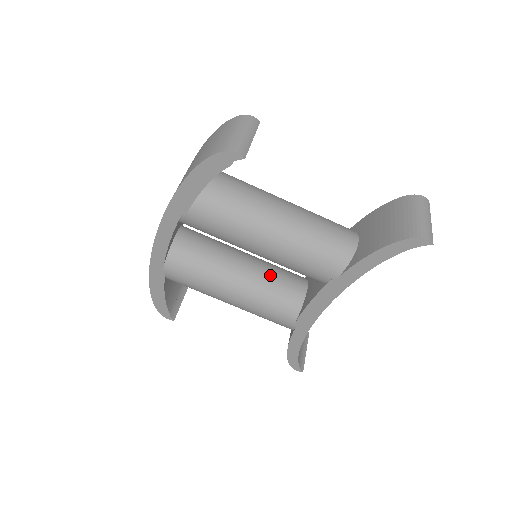
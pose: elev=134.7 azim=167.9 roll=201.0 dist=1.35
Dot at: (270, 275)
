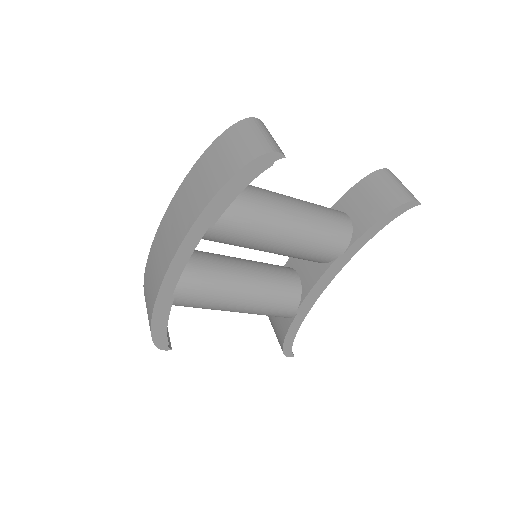
Dot at: (268, 271)
